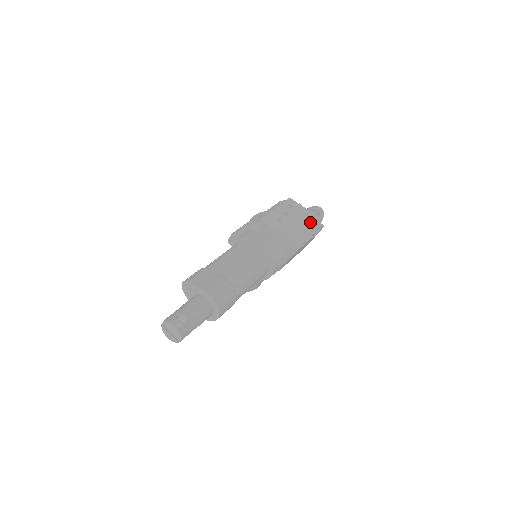
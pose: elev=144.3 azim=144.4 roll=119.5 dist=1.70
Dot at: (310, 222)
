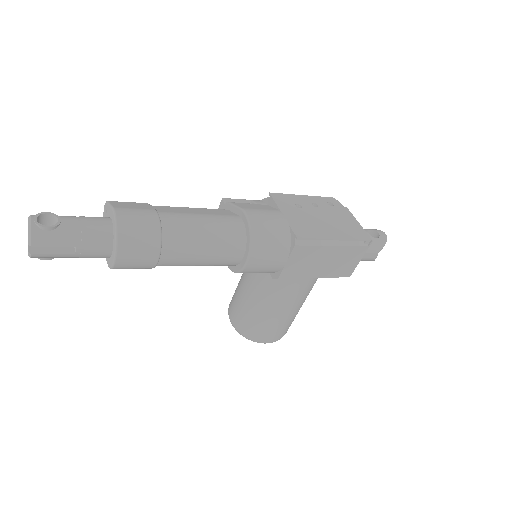
Dot at: (350, 227)
